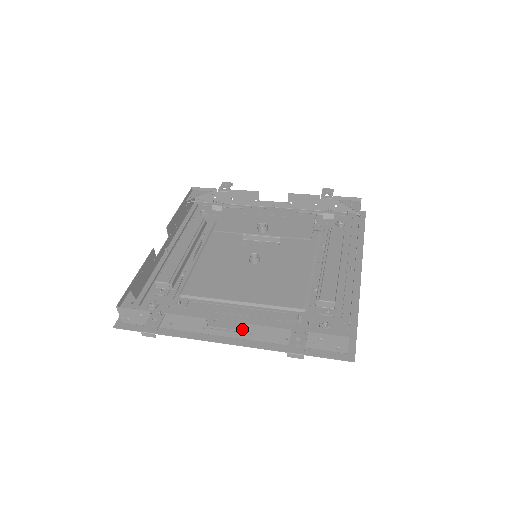
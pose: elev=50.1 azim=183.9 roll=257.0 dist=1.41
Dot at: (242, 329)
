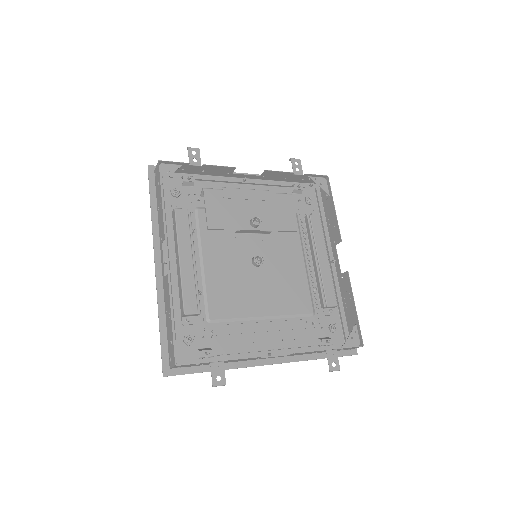
Dot at: (276, 346)
